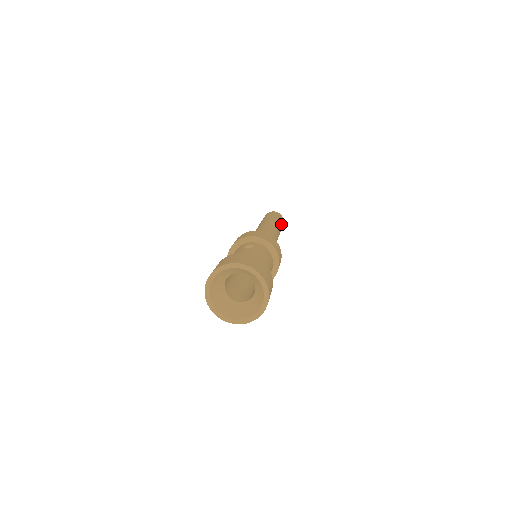
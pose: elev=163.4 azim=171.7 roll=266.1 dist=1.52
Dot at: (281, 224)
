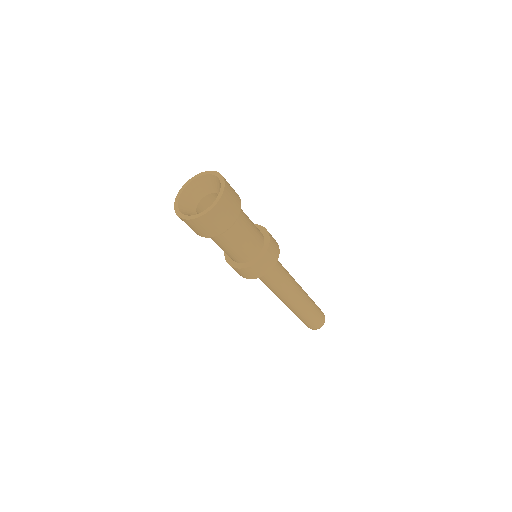
Dot at: occluded
